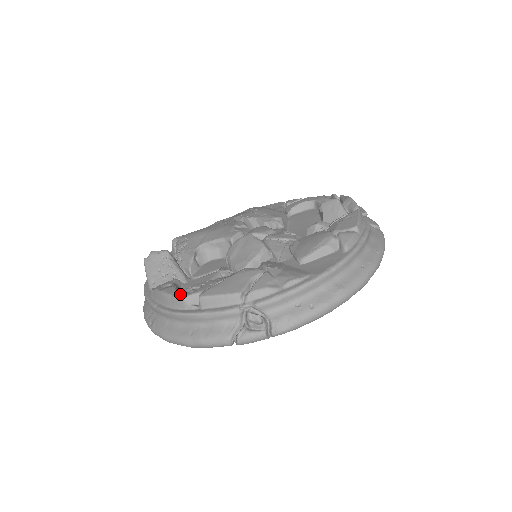
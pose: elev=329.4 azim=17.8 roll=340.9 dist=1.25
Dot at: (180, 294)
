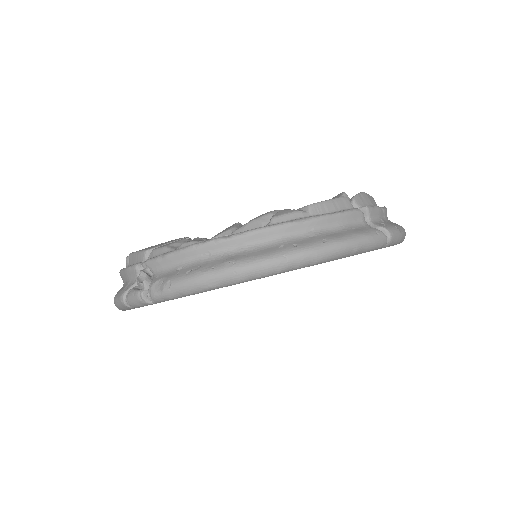
Dot at: occluded
